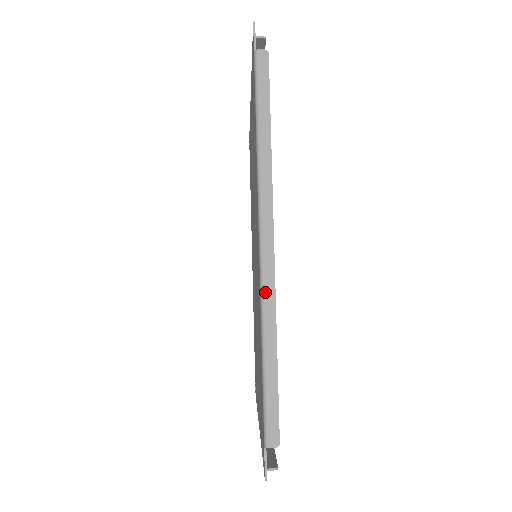
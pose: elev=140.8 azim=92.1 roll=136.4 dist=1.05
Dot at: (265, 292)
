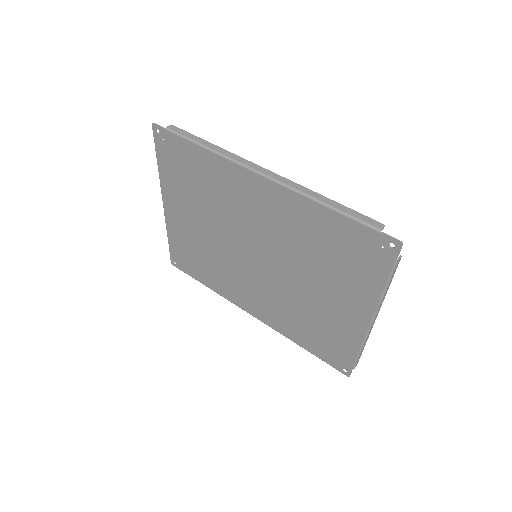
Dot at: (290, 185)
